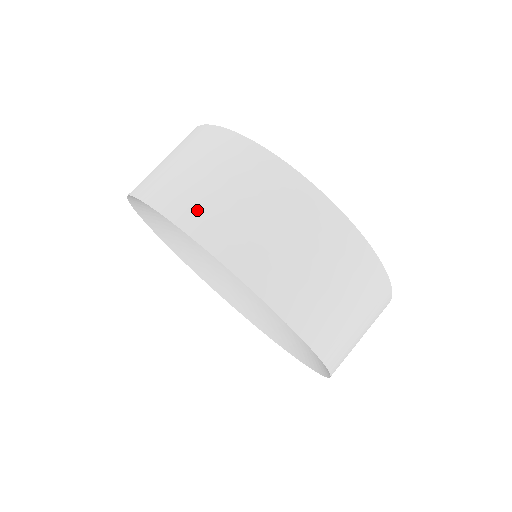
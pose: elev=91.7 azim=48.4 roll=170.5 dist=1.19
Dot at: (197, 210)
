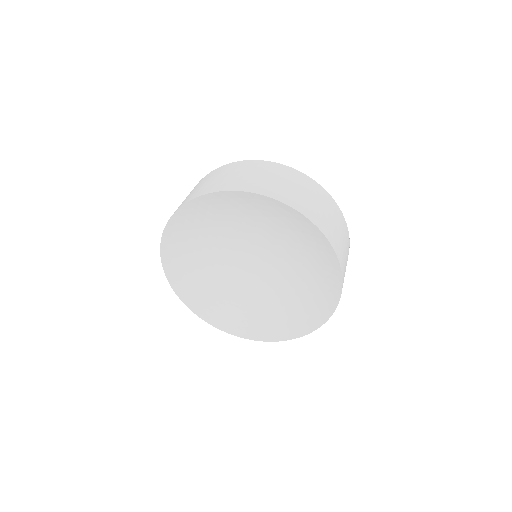
Dot at: (245, 184)
